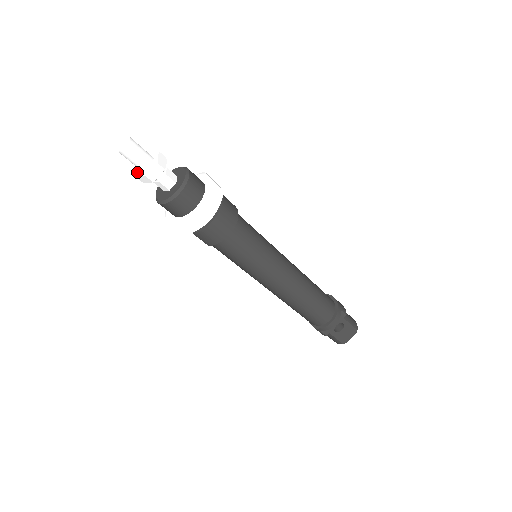
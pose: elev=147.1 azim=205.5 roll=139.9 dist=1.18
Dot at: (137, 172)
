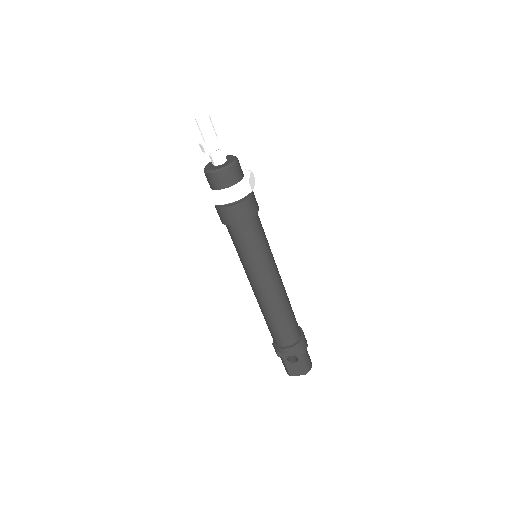
Dot at: (202, 141)
